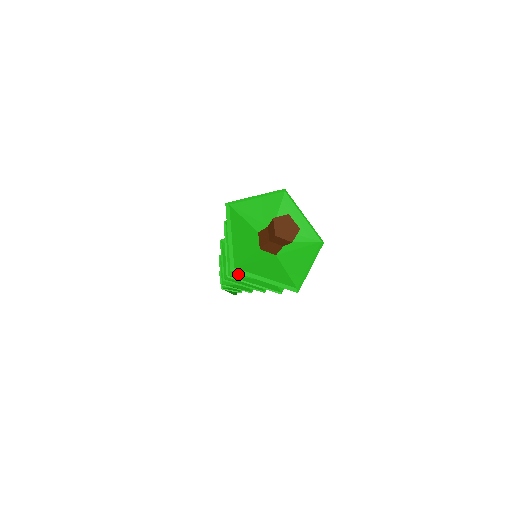
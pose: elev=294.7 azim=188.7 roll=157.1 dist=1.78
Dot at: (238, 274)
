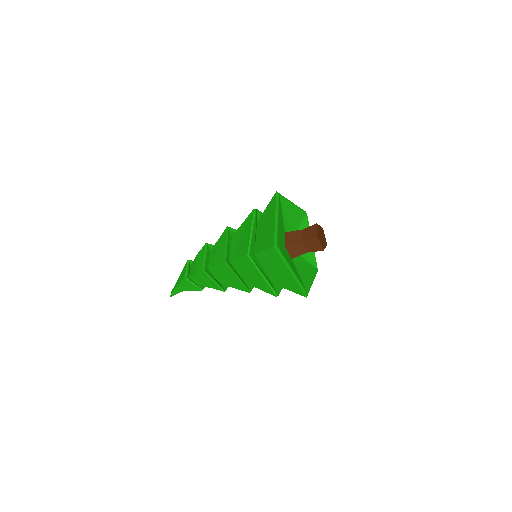
Dot at: (255, 259)
